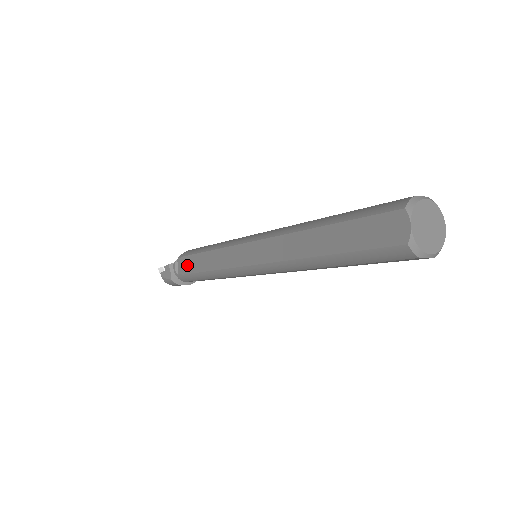
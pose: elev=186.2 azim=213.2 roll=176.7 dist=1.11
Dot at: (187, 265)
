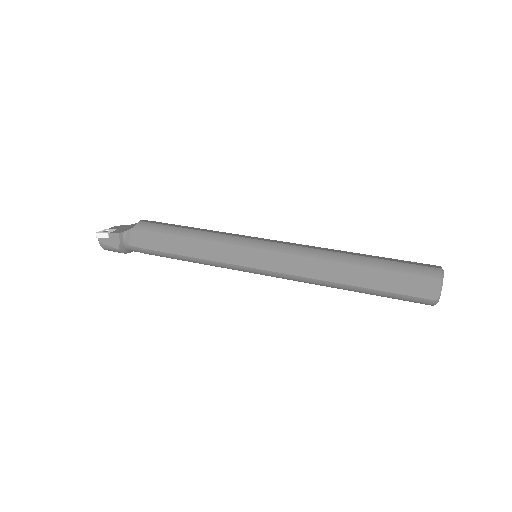
Dot at: (151, 241)
